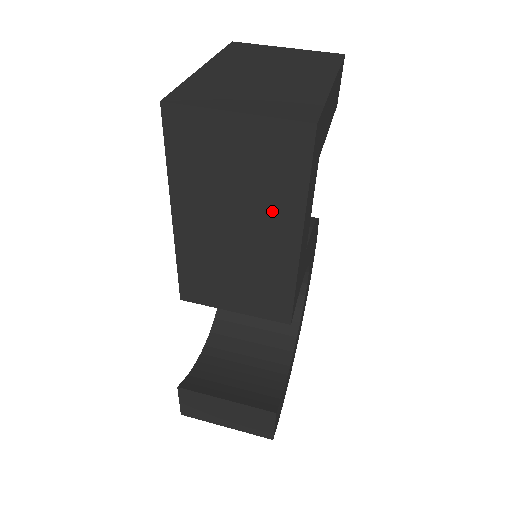
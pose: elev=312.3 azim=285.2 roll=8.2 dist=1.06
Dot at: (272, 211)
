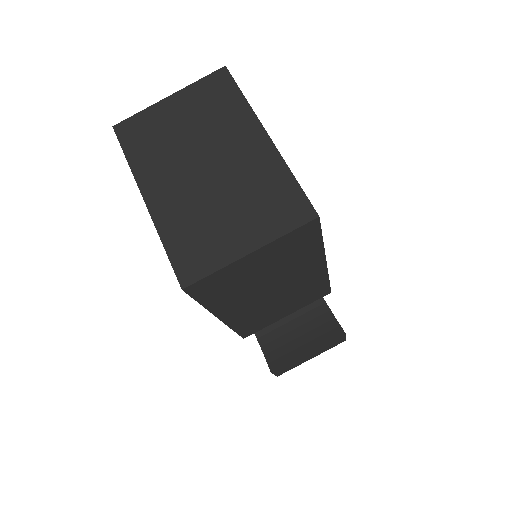
Dot at: (299, 268)
